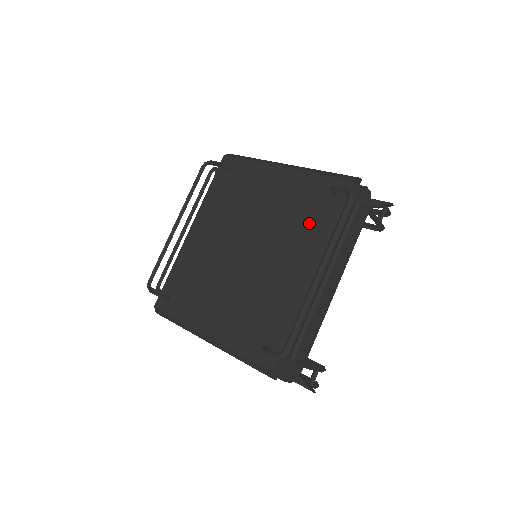
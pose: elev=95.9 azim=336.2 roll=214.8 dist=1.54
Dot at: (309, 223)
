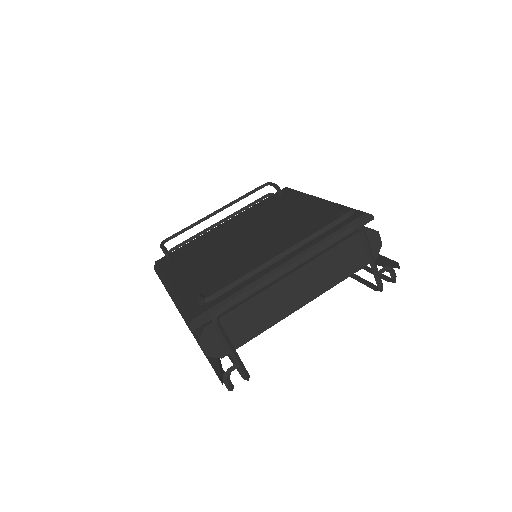
Dot at: (308, 232)
